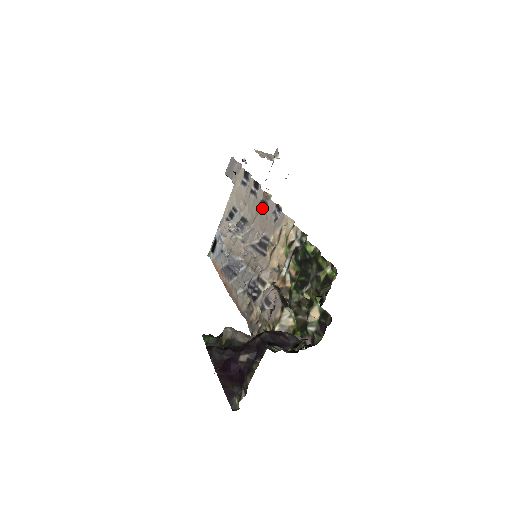
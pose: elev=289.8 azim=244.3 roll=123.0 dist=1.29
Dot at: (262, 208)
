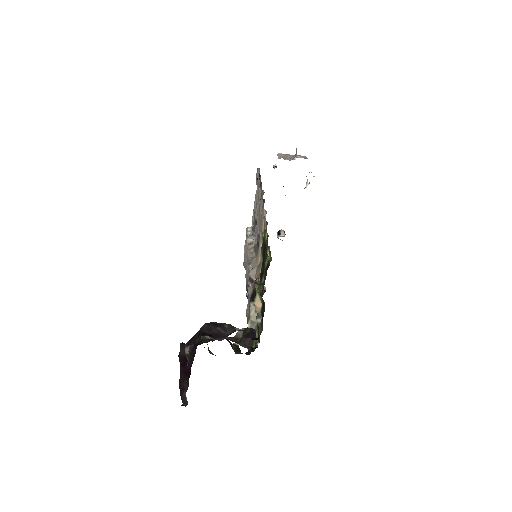
Dot at: (259, 207)
